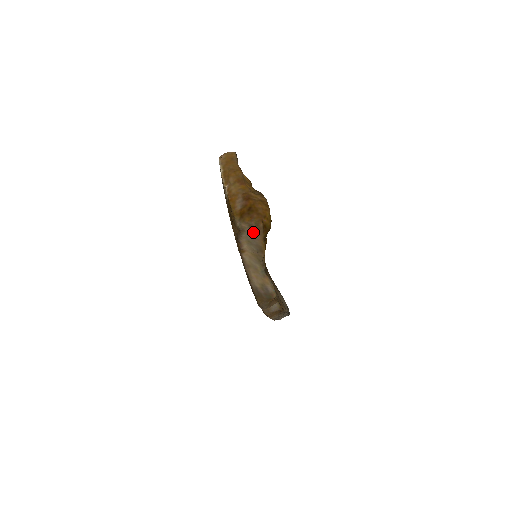
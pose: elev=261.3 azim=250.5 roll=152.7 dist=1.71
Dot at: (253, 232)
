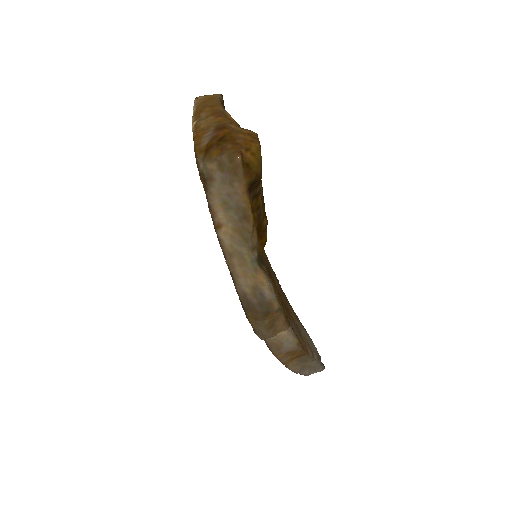
Dot at: (227, 178)
